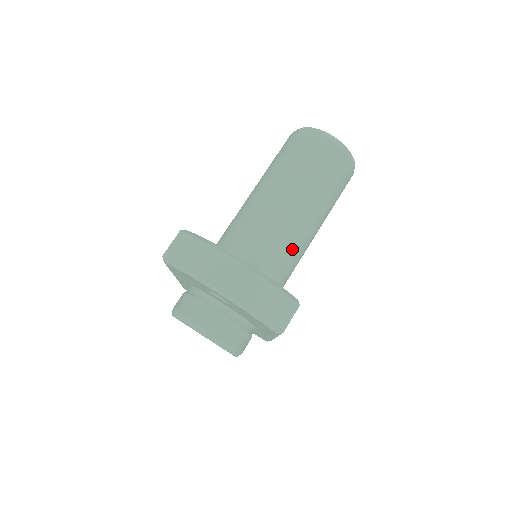
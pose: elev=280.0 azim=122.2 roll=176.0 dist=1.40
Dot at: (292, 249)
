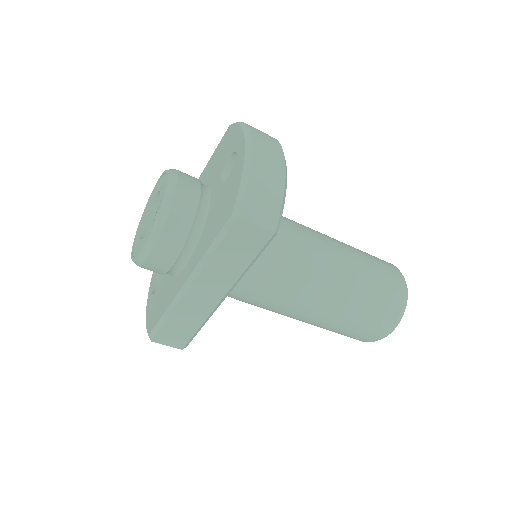
Dot at: (296, 266)
